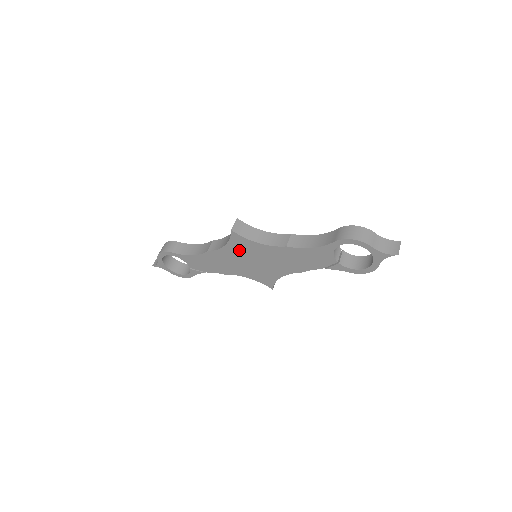
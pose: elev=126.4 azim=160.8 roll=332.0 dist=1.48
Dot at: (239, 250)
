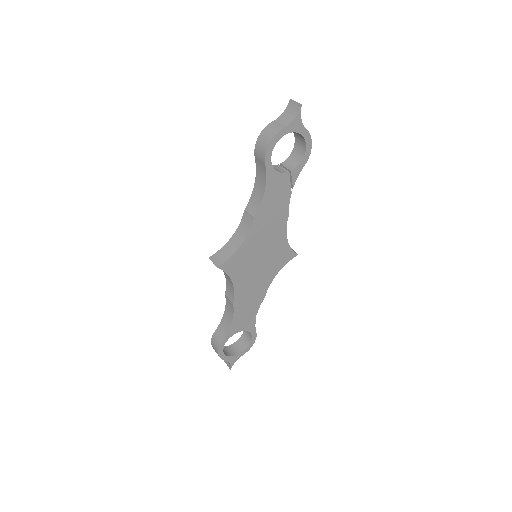
Dot at: (242, 269)
